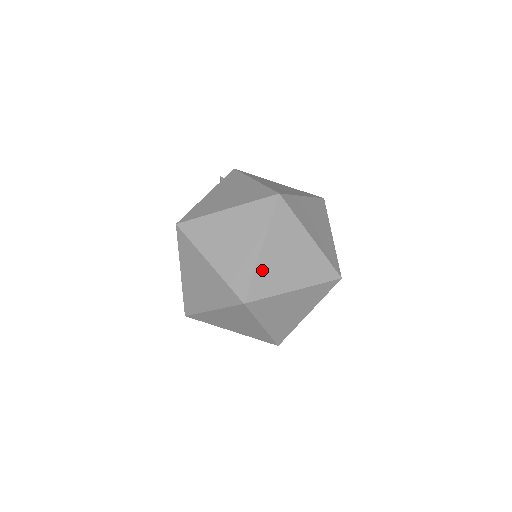
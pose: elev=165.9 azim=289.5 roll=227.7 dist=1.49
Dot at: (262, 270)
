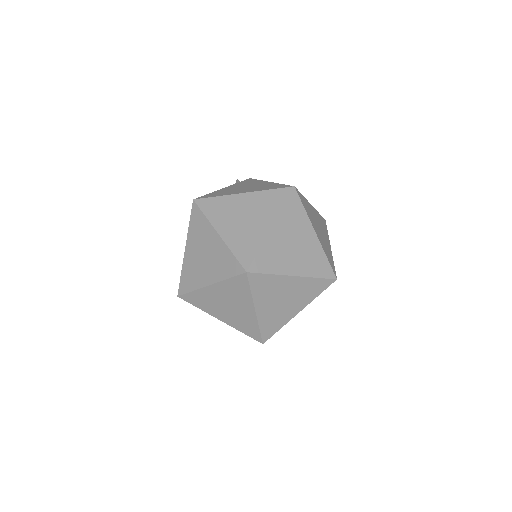
Dot at: (268, 247)
